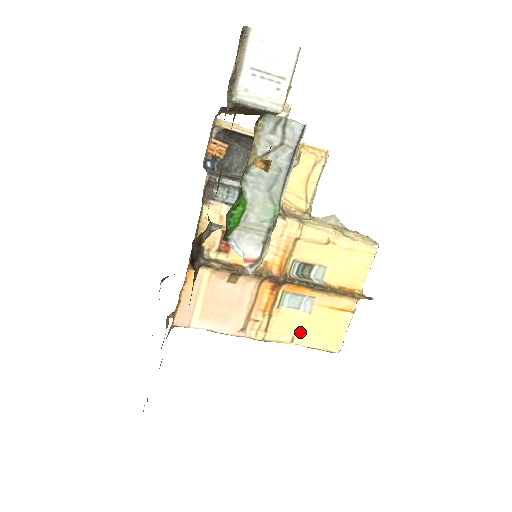
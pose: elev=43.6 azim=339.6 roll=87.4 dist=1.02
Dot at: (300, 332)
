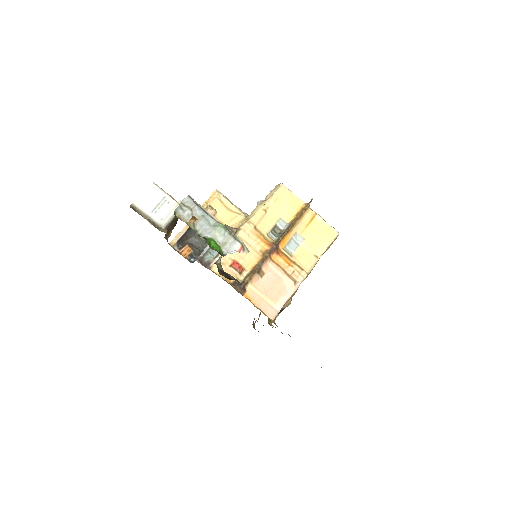
Dot at: (314, 250)
